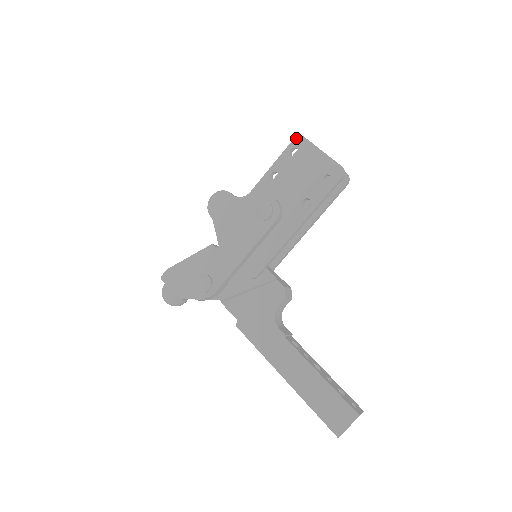
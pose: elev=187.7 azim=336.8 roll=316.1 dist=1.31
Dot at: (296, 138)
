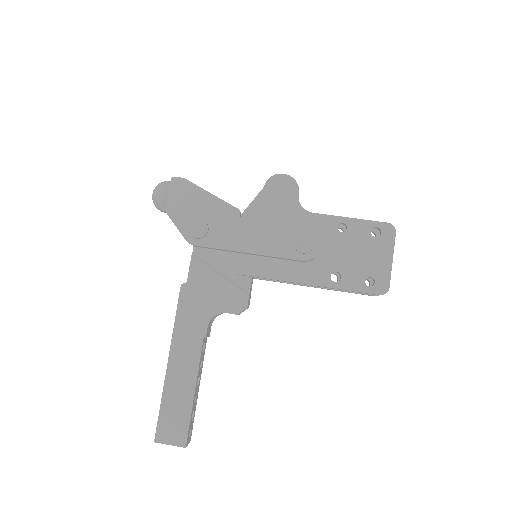
Dot at: (390, 225)
